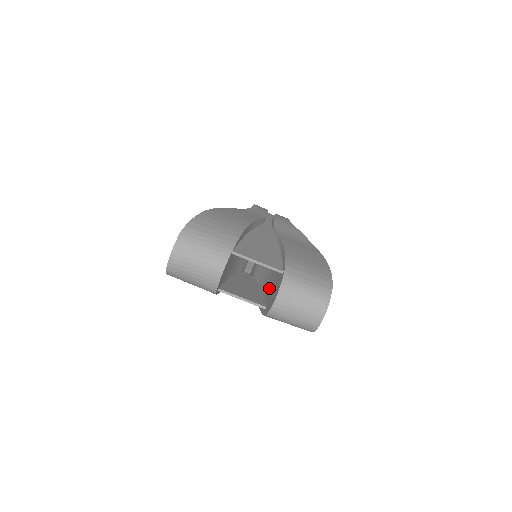
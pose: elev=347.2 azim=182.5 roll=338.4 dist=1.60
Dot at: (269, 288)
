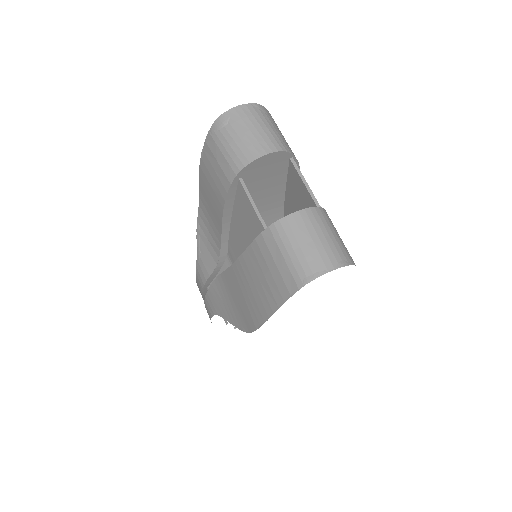
Dot at: occluded
